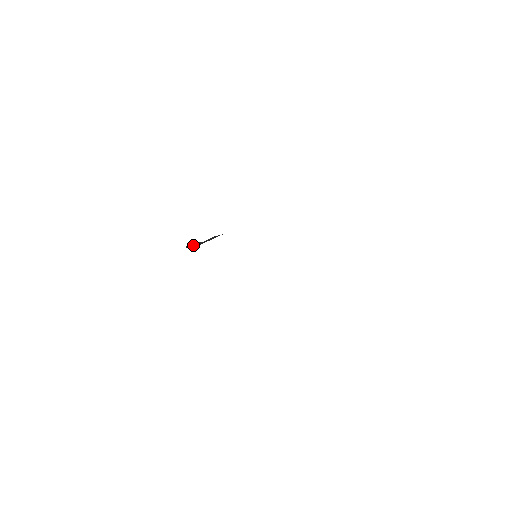
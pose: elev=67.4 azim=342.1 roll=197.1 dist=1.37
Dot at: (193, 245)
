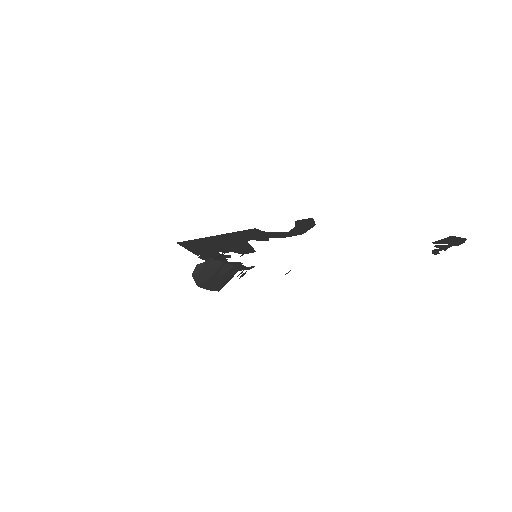
Dot at: (198, 271)
